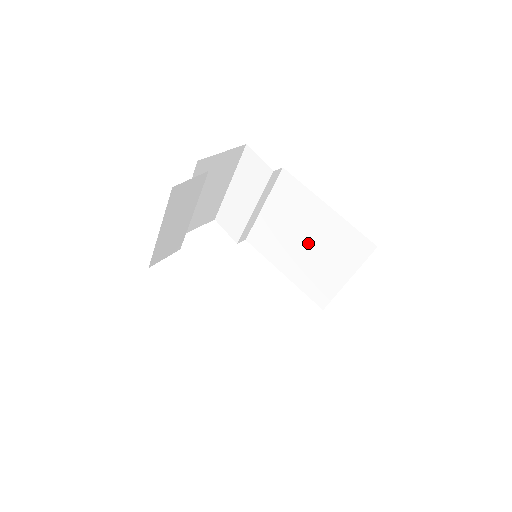
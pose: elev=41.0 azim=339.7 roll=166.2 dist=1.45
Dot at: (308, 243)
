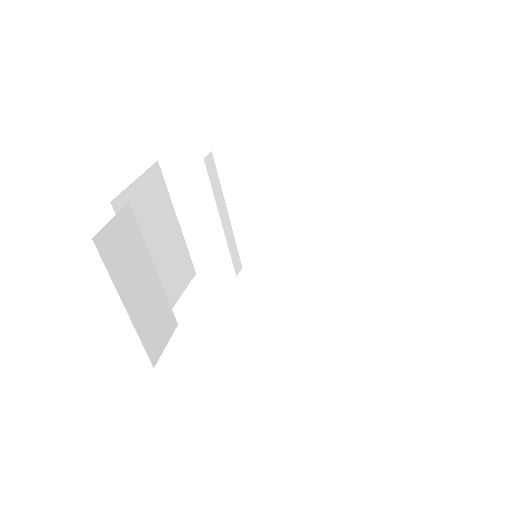
Dot at: (302, 207)
